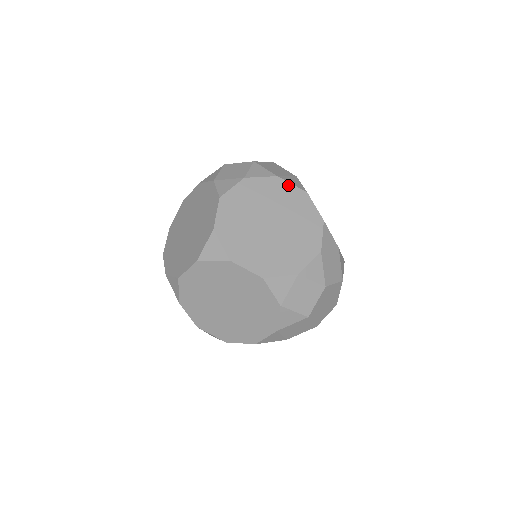
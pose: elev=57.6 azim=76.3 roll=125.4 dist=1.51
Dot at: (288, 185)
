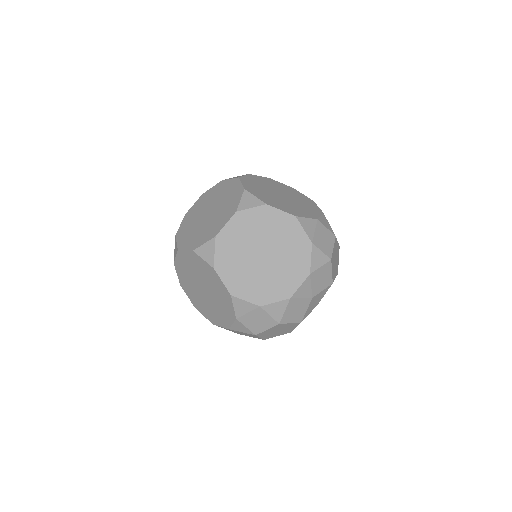
Dot at: occluded
